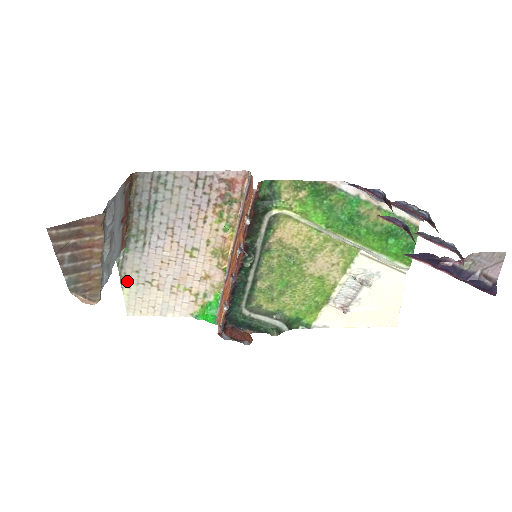
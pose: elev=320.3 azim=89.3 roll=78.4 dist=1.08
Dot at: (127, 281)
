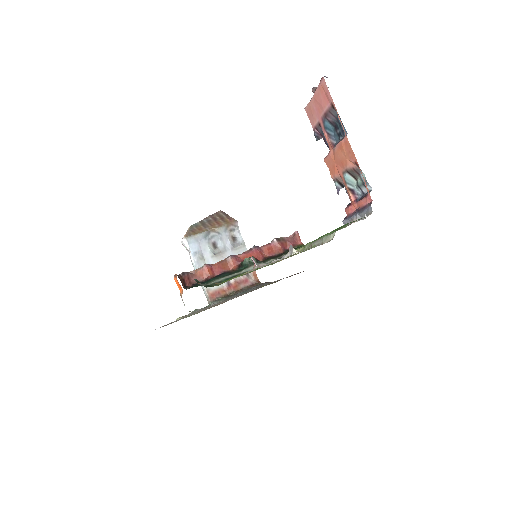
Dot at: occluded
